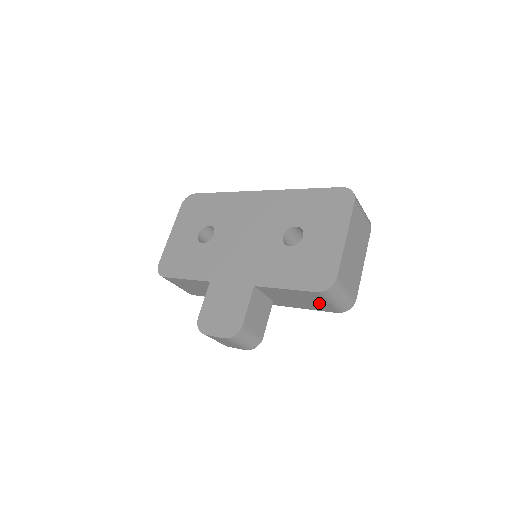
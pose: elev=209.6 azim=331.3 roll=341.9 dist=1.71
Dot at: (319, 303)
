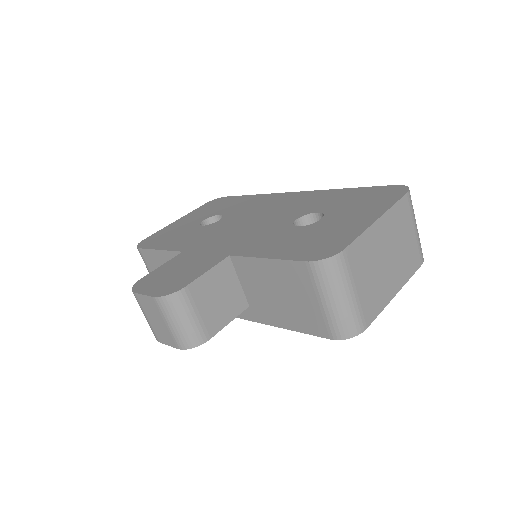
Dot at: (307, 304)
